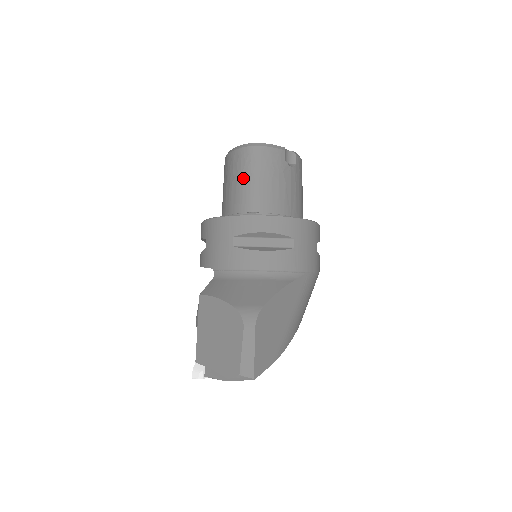
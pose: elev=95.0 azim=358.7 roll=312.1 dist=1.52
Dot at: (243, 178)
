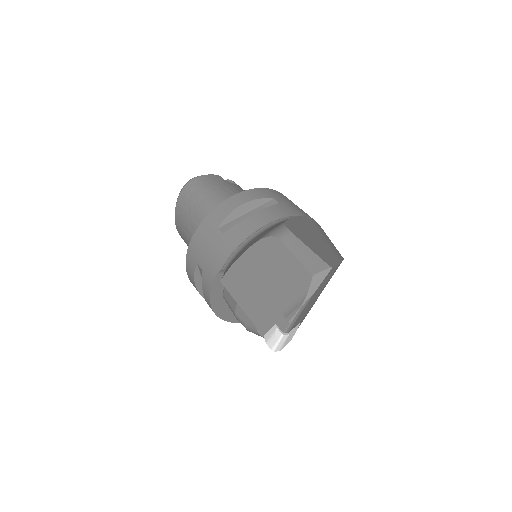
Dot at: (197, 203)
